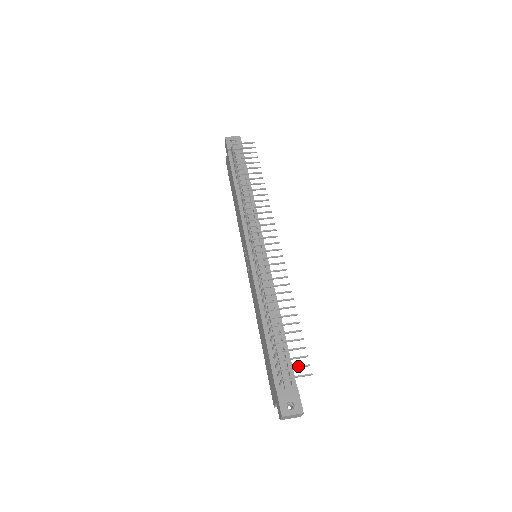
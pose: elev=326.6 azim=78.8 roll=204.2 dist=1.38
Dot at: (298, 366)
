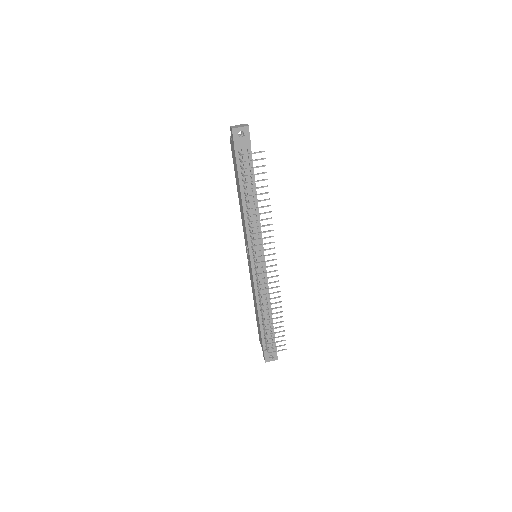
Dot at: (279, 346)
